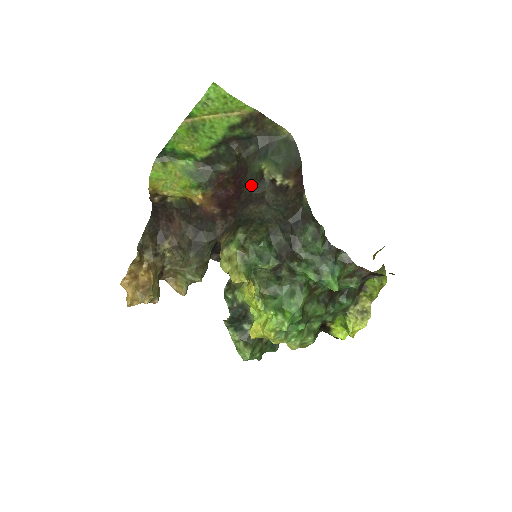
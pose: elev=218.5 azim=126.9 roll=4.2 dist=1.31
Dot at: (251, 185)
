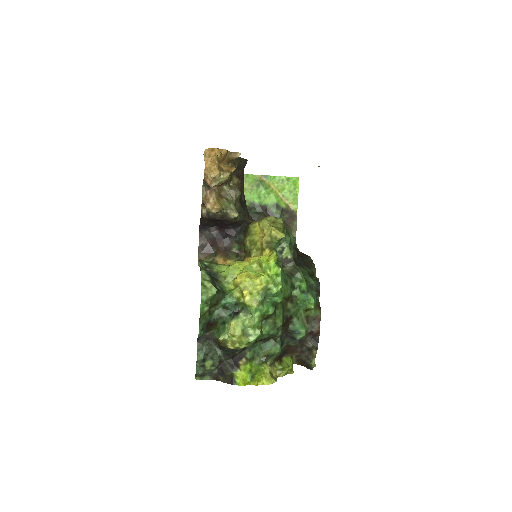
Dot at: occluded
